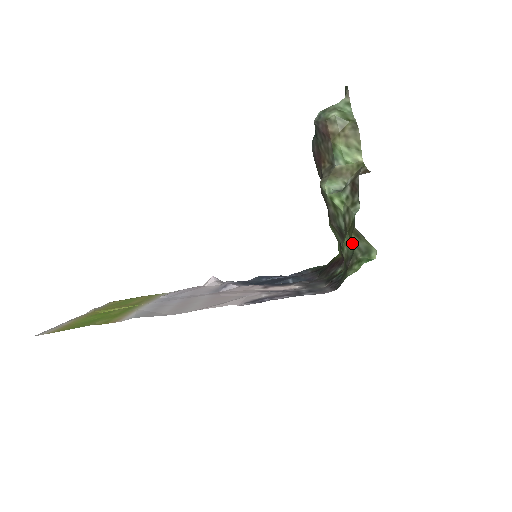
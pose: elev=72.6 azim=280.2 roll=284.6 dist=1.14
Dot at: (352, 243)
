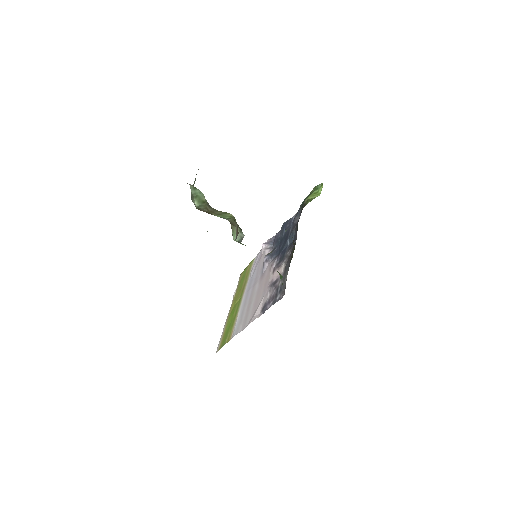
Dot at: occluded
